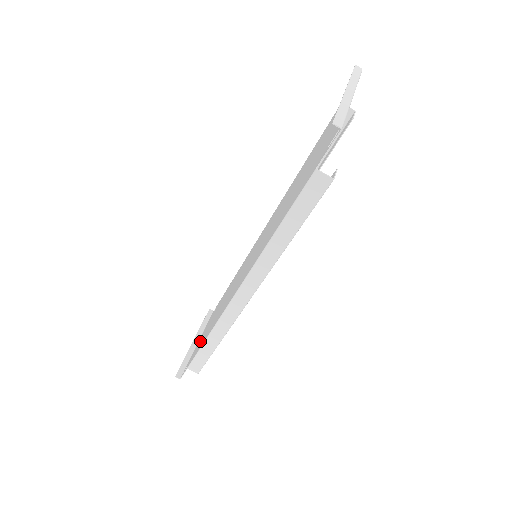
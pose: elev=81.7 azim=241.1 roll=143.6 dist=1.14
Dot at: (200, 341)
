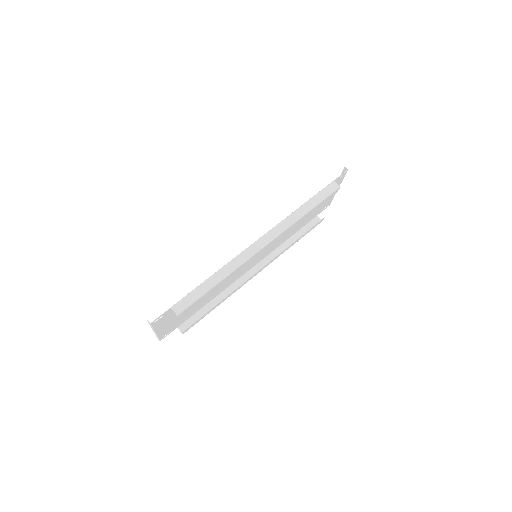
Dot at: occluded
